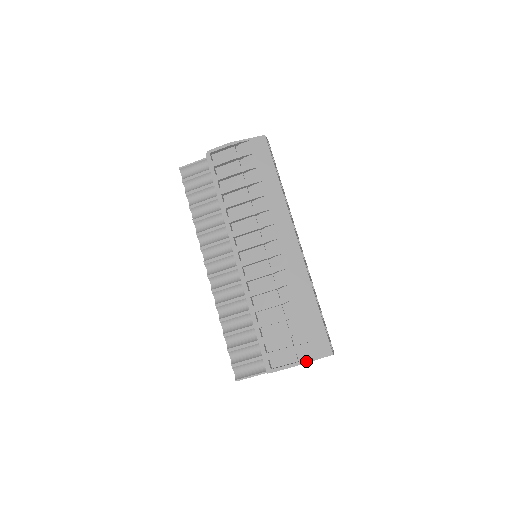
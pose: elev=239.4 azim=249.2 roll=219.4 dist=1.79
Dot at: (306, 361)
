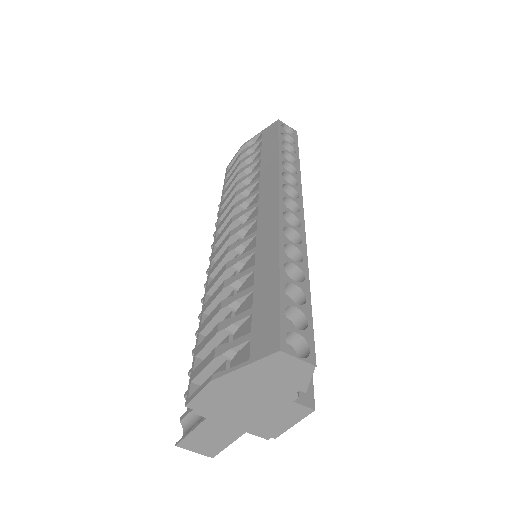
Dot at: (230, 369)
